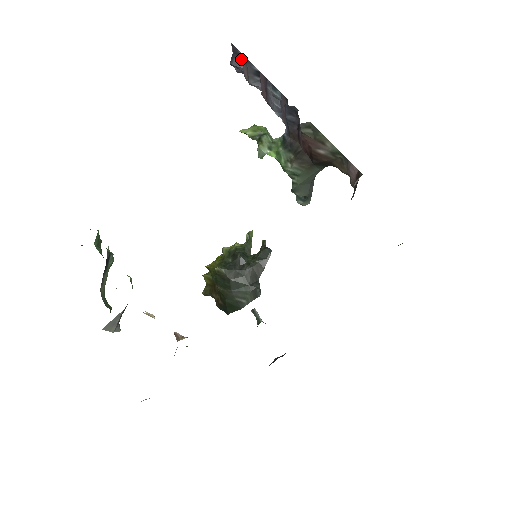
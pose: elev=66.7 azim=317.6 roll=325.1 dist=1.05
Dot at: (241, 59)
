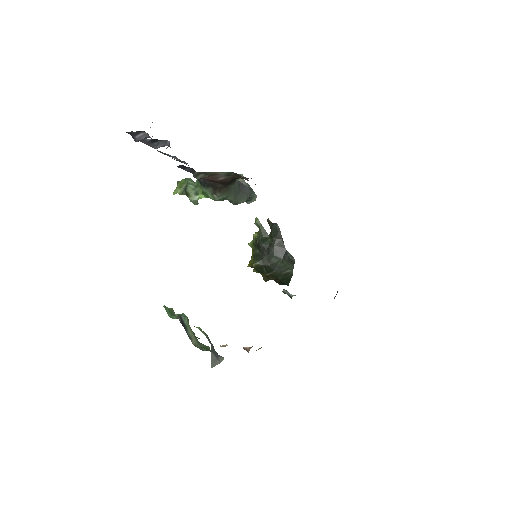
Dot at: occluded
